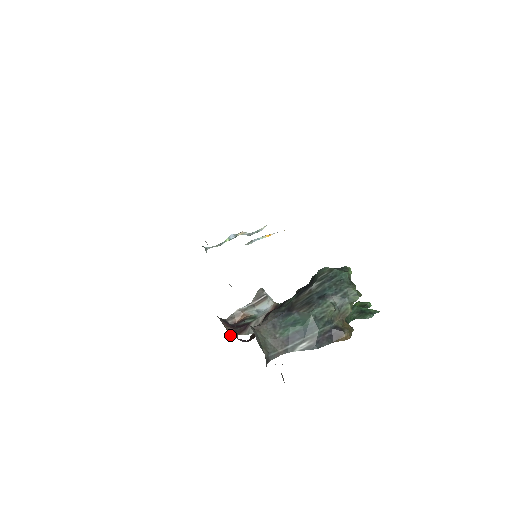
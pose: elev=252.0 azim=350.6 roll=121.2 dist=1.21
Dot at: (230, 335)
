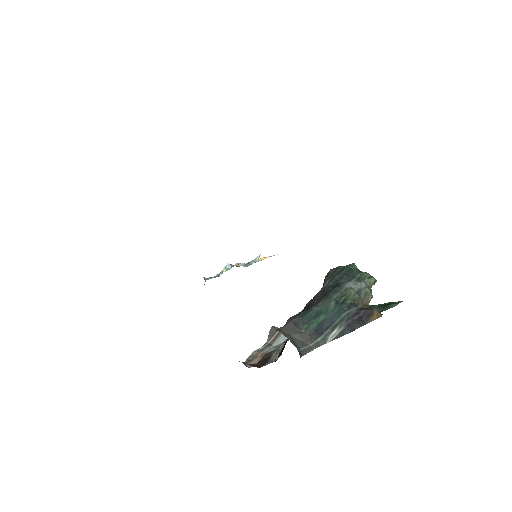
Dot at: occluded
